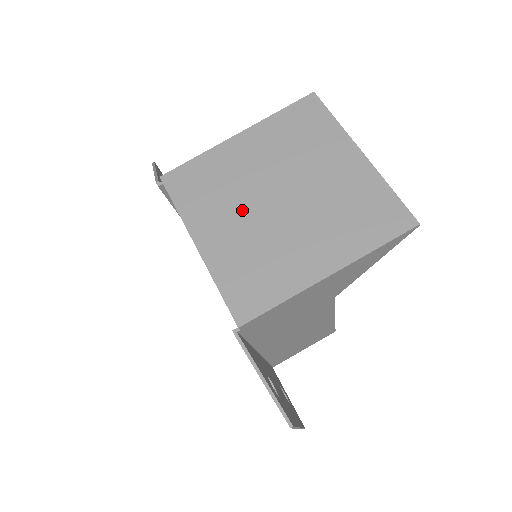
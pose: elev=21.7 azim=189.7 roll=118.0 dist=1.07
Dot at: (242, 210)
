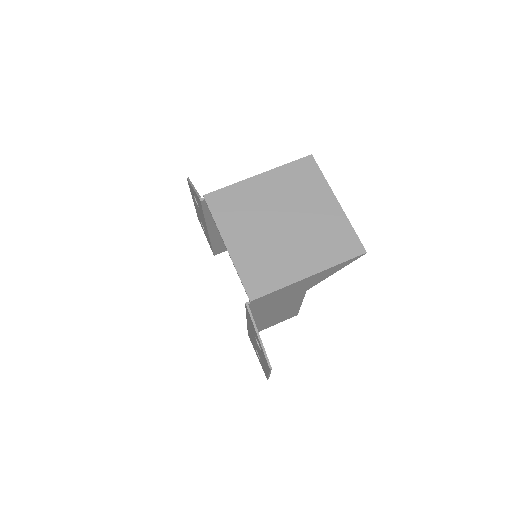
Dot at: (258, 227)
